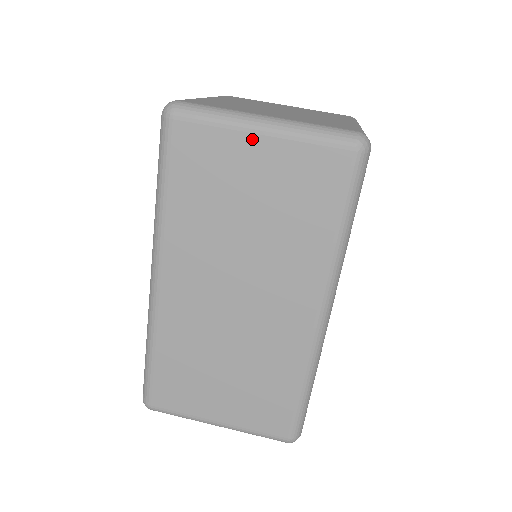
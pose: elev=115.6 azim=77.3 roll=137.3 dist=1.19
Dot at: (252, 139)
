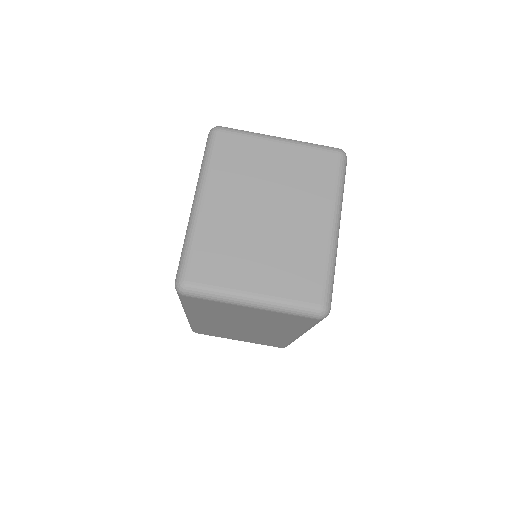
Dot at: (244, 308)
